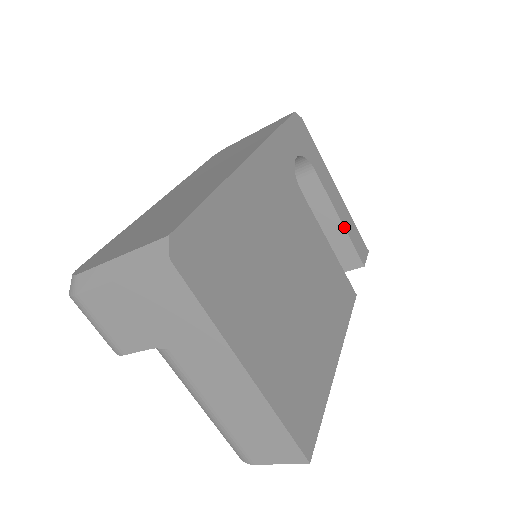
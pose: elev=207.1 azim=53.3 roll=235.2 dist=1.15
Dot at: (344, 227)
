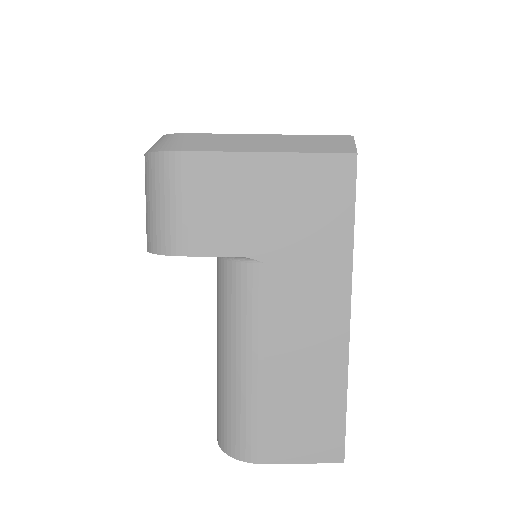
Dot at: occluded
